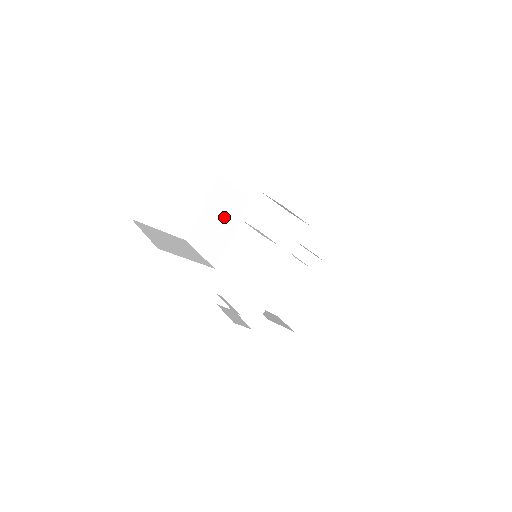
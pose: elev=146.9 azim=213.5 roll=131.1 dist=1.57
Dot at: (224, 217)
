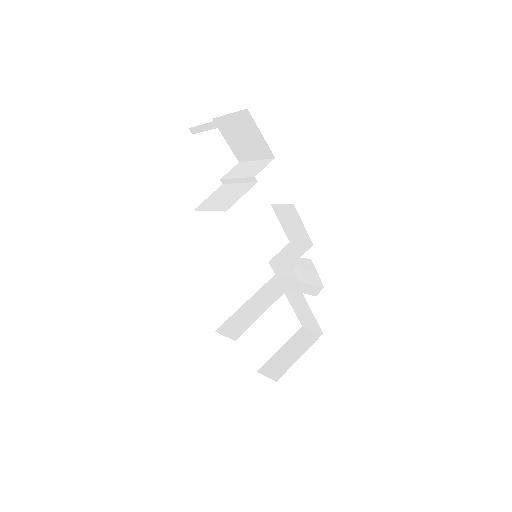
Dot at: (243, 177)
